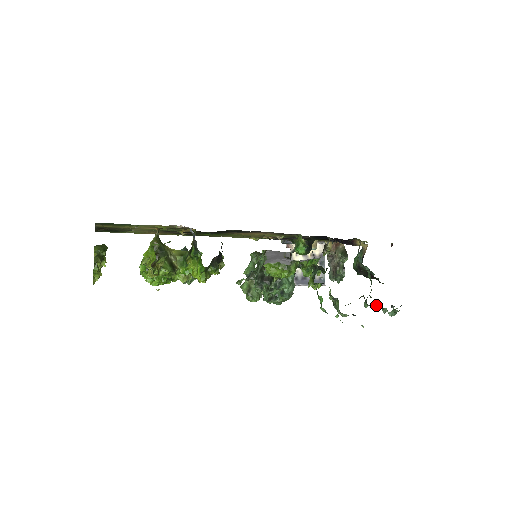
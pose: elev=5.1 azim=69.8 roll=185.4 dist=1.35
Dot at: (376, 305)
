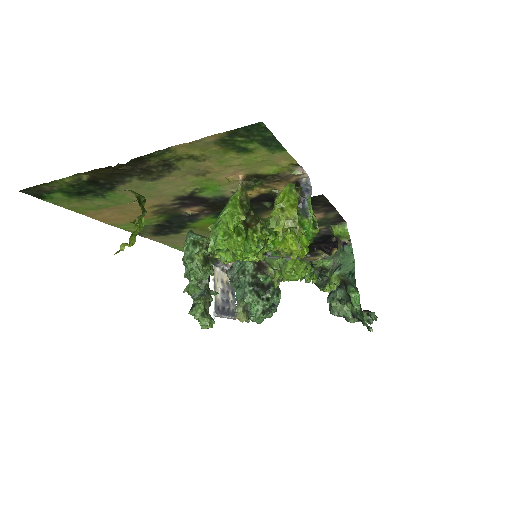
Dot at: occluded
